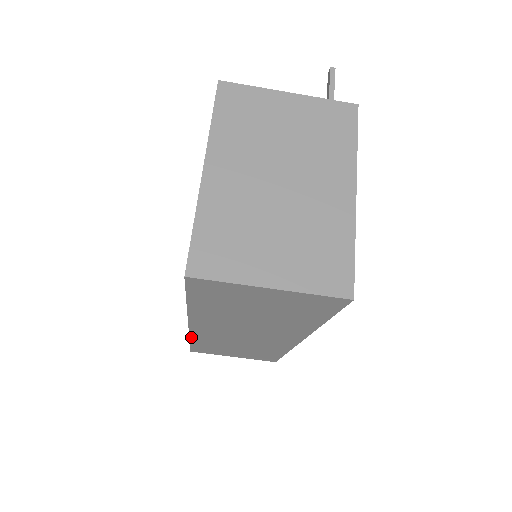
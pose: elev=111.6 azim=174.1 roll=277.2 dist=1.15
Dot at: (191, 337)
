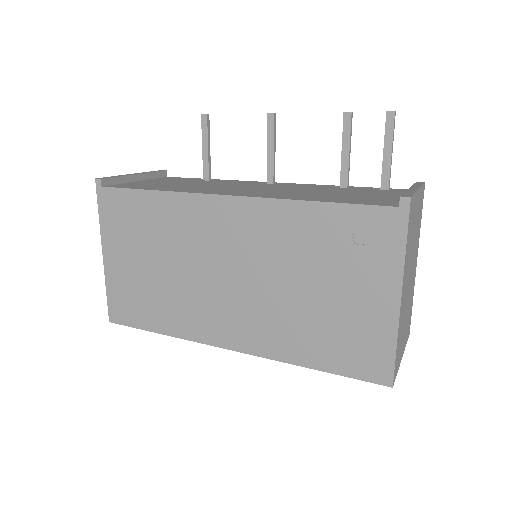
Dot at: (185, 338)
